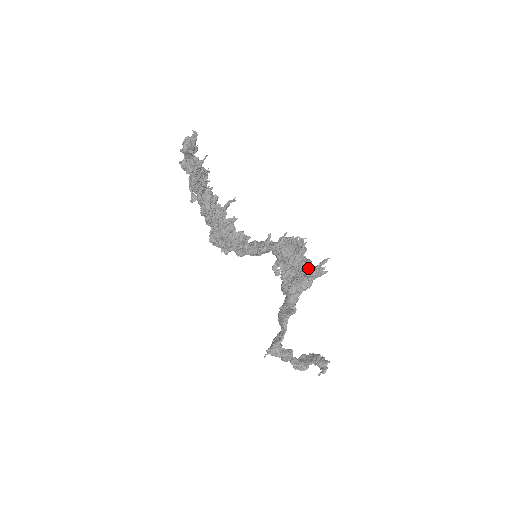
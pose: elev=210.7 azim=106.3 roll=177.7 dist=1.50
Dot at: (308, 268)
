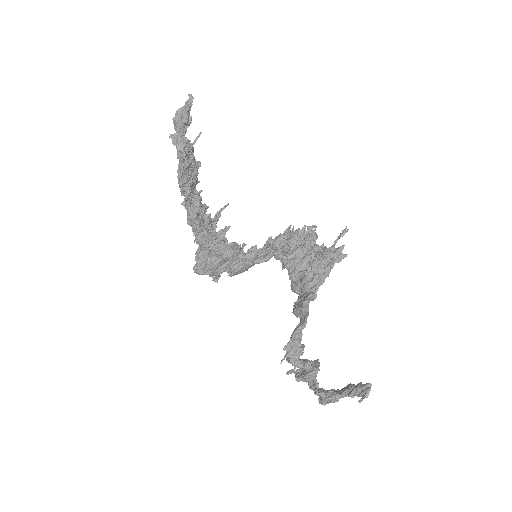
Dot at: (323, 252)
